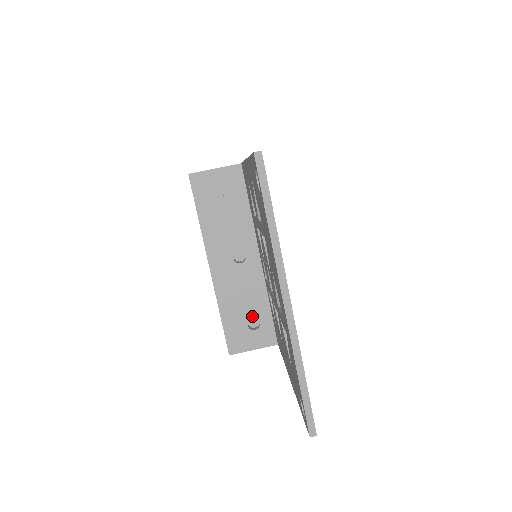
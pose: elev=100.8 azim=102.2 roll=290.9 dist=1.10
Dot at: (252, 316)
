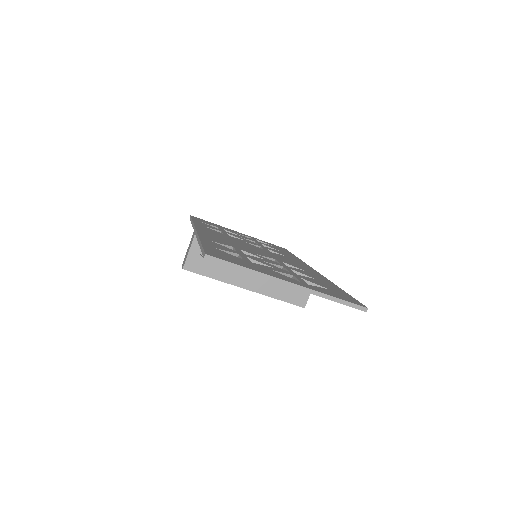
Dot at: occluded
